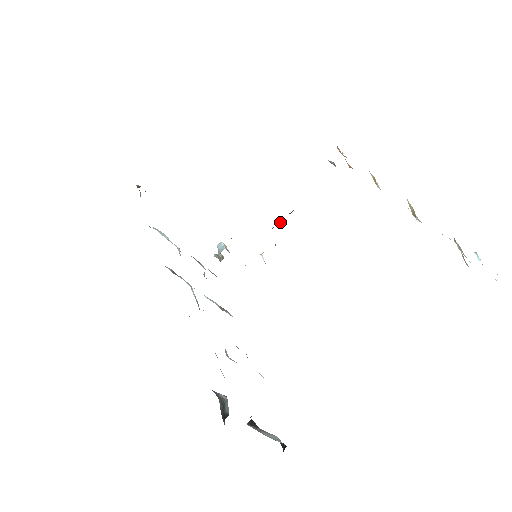
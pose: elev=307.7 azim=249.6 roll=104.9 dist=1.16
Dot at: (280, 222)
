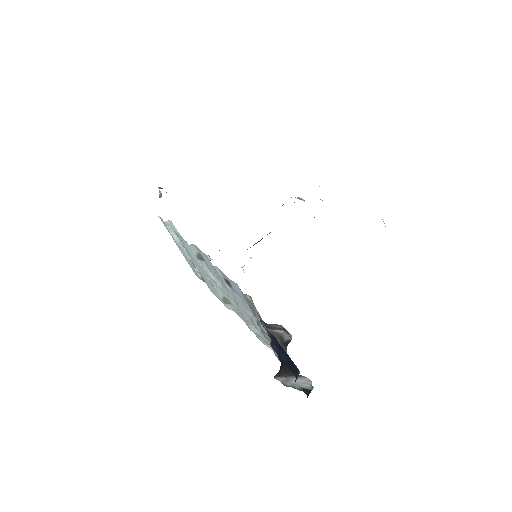
Dot at: (259, 241)
